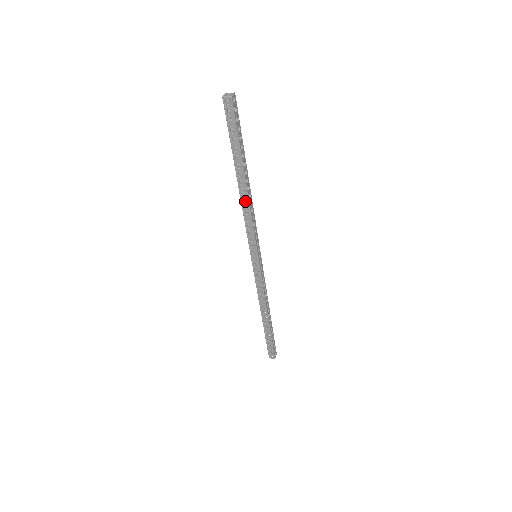
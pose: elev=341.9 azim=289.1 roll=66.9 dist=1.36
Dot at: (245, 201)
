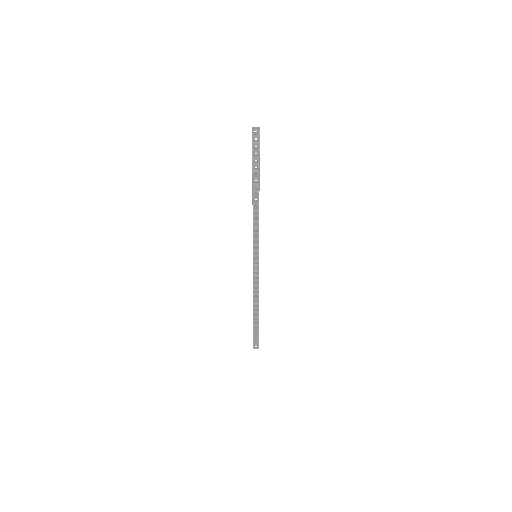
Dot at: (256, 210)
